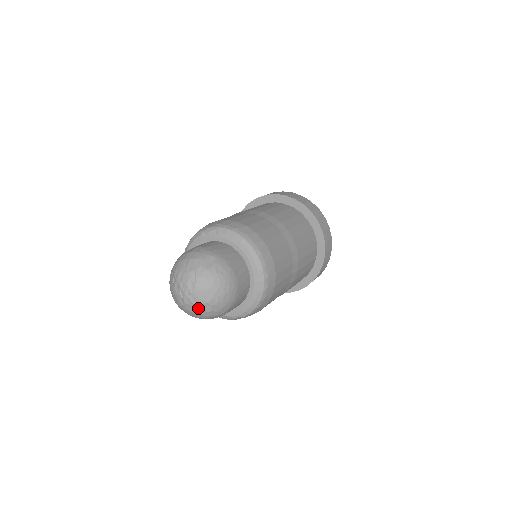
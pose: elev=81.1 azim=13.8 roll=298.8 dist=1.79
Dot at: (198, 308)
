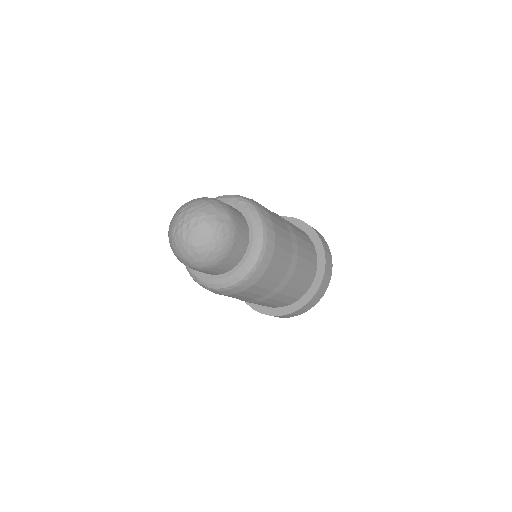
Dot at: (183, 245)
